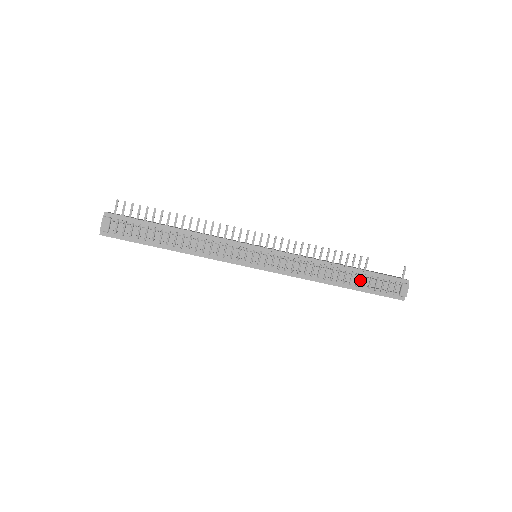
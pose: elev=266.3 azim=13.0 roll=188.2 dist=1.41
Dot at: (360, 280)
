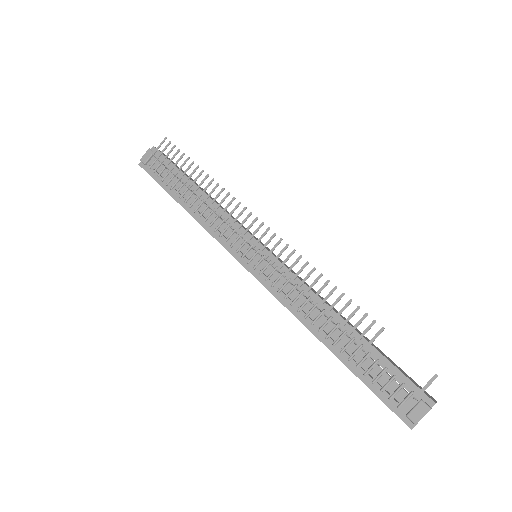
Dot at: (359, 355)
